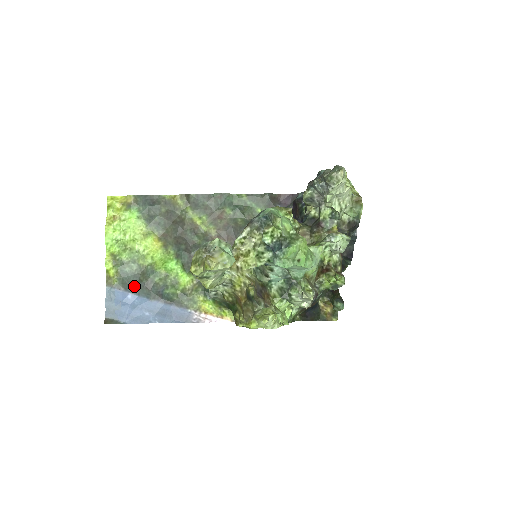
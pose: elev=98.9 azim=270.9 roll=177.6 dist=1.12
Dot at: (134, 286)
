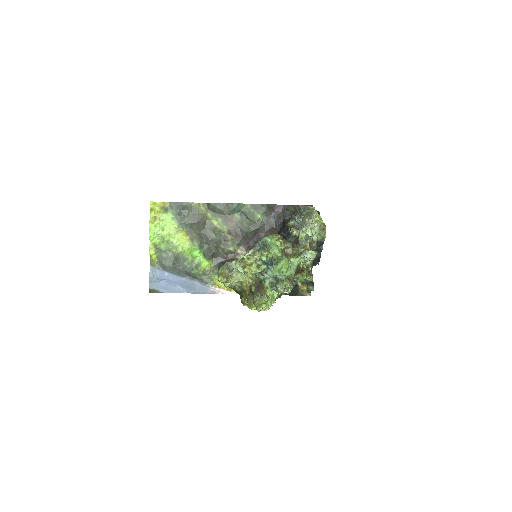
Dot at: (169, 267)
